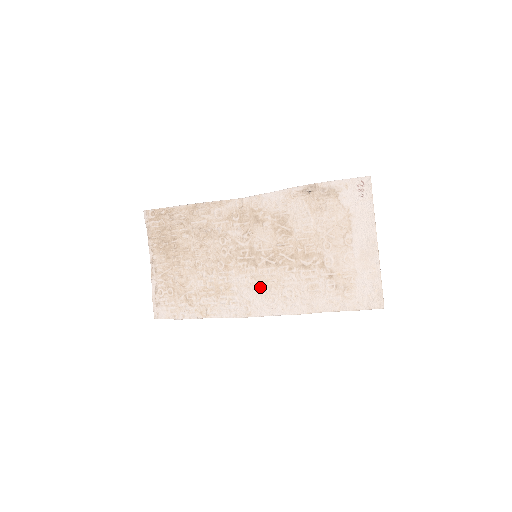
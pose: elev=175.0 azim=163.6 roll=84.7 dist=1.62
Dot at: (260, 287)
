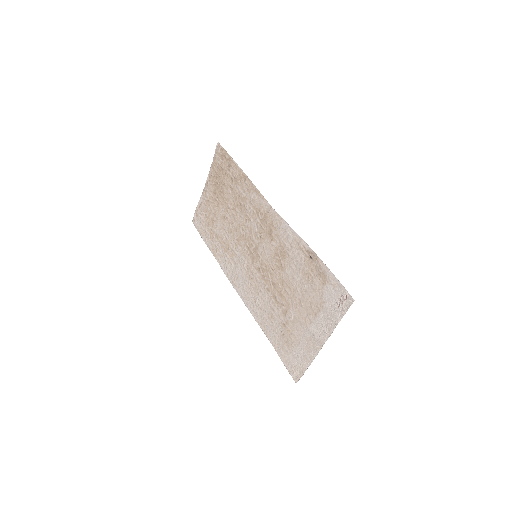
Dot at: (247, 277)
